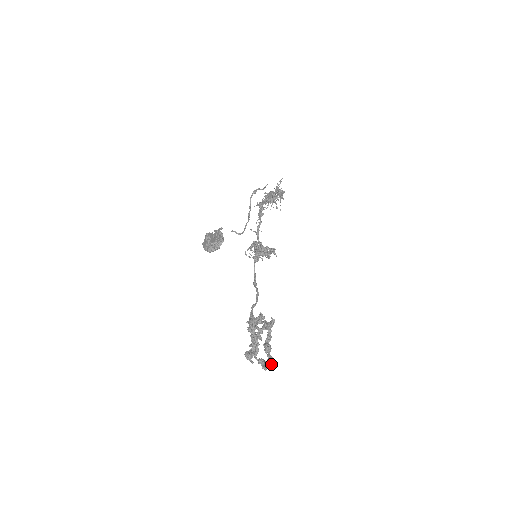
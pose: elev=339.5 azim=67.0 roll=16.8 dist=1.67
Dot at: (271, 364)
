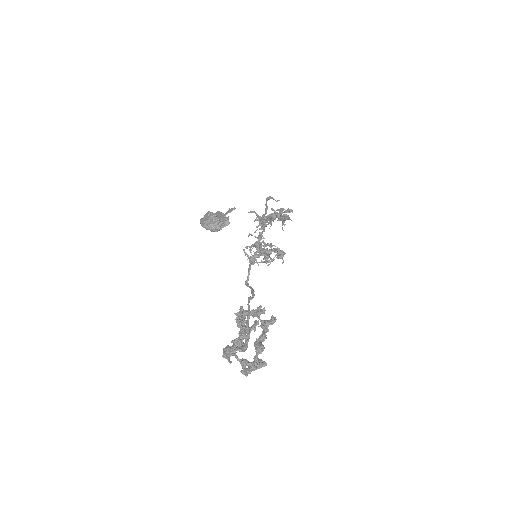
Dot at: (261, 367)
